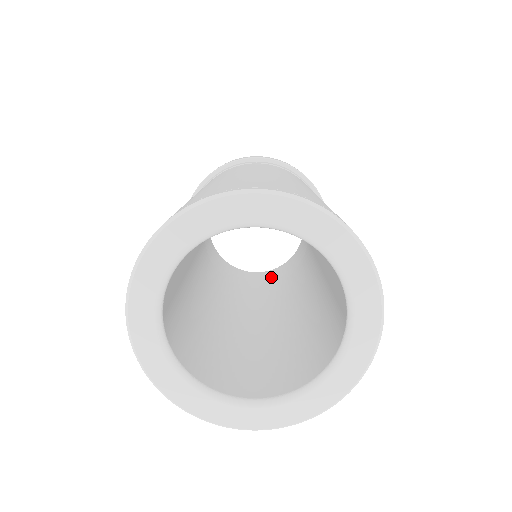
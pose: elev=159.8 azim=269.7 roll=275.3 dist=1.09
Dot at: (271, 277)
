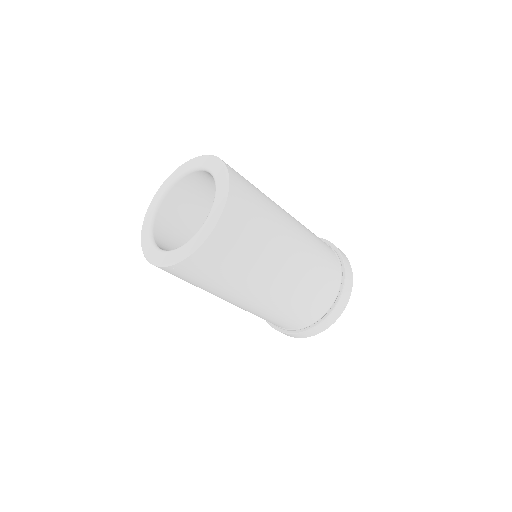
Dot at: occluded
